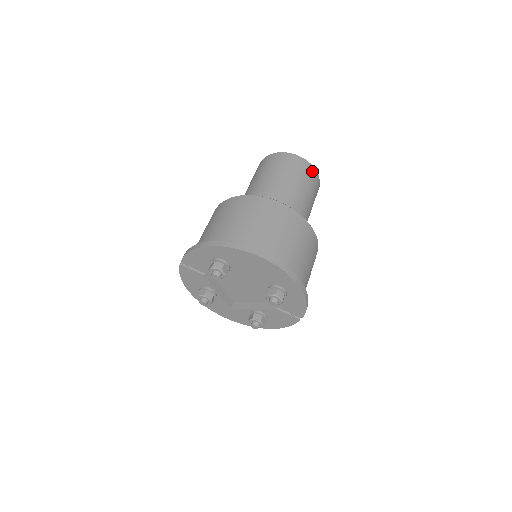
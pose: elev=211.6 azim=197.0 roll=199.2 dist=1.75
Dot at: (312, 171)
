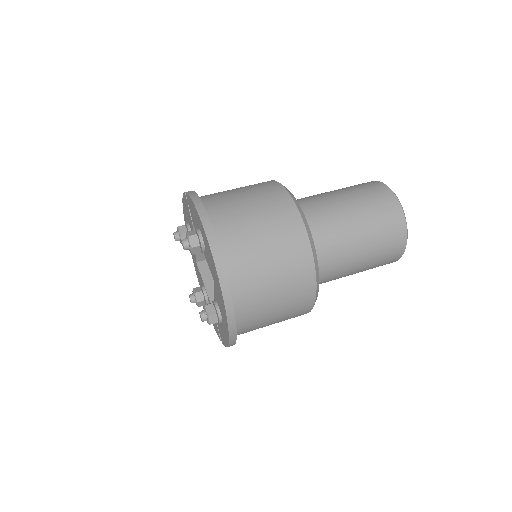
Dot at: (399, 248)
